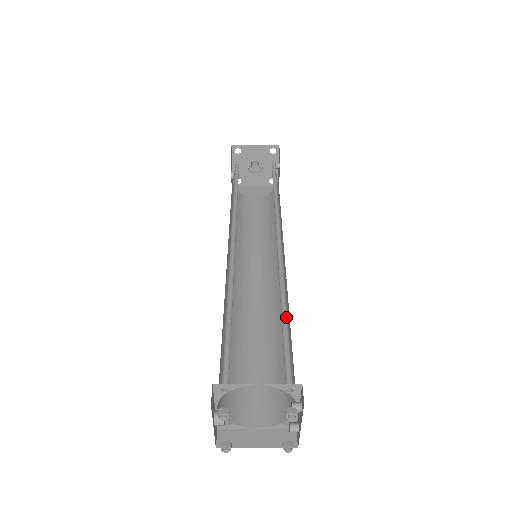
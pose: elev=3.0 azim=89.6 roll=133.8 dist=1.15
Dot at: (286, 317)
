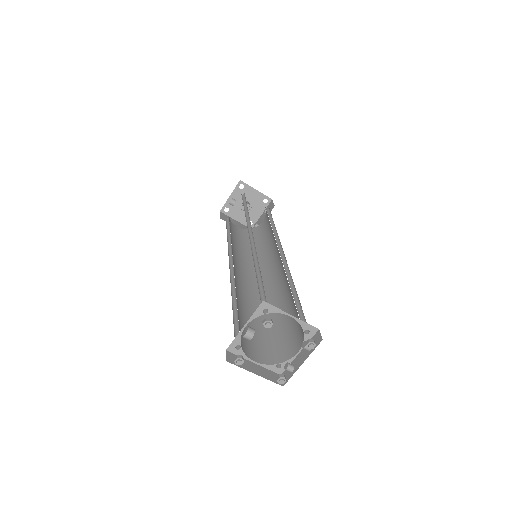
Dot at: (294, 294)
